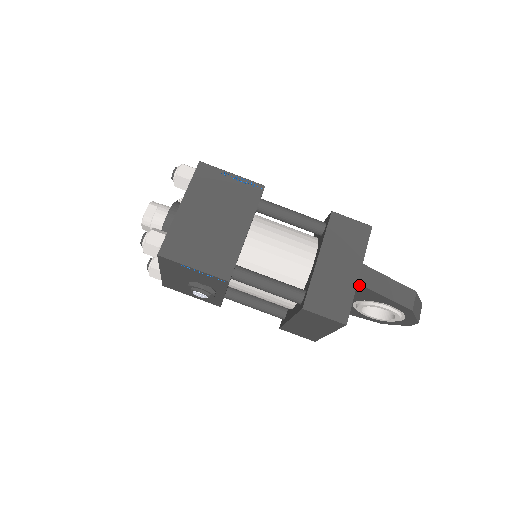
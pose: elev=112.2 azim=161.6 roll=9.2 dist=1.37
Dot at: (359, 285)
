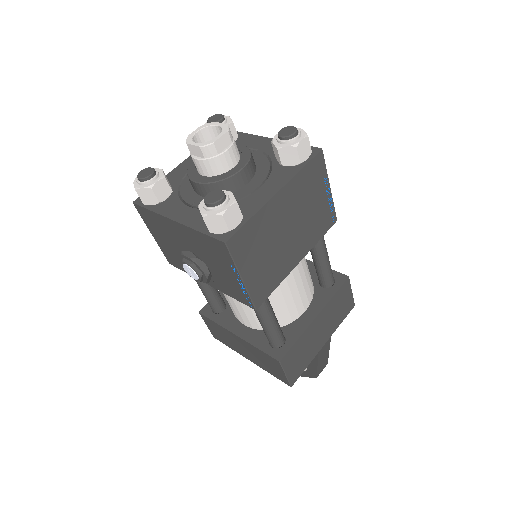
Dot at: occluded
